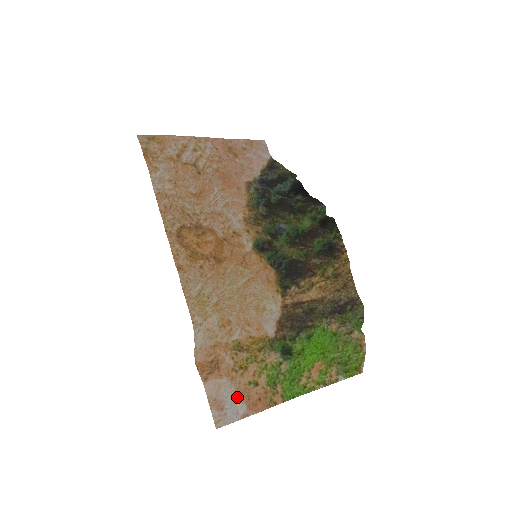
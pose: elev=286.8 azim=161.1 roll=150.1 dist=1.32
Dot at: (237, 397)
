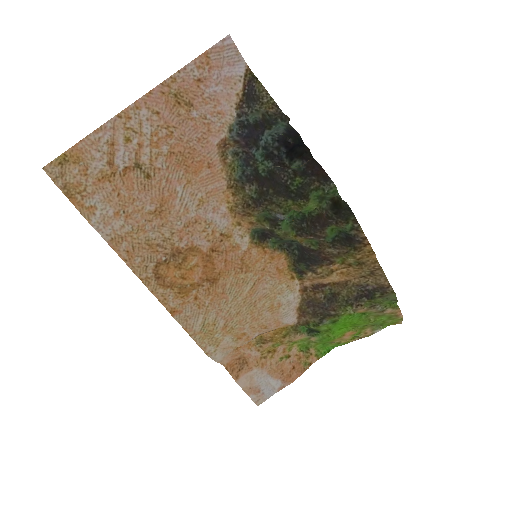
Dot at: (270, 378)
